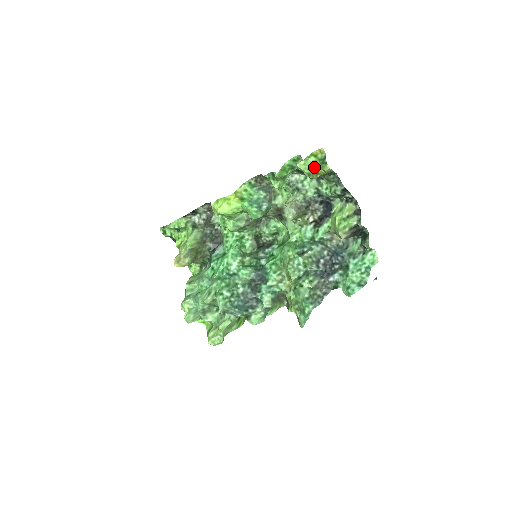
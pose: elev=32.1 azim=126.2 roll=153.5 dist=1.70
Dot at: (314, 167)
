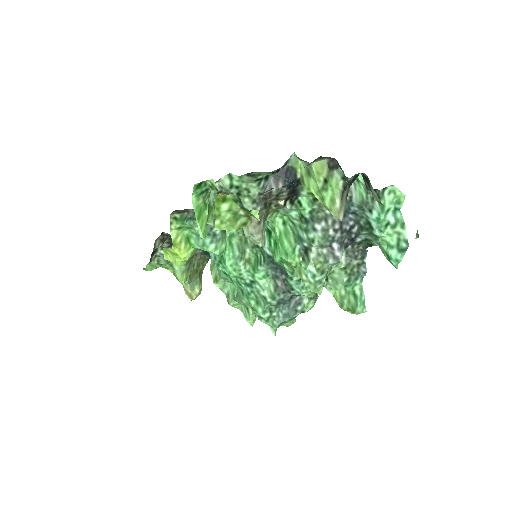
Dot at: (237, 215)
